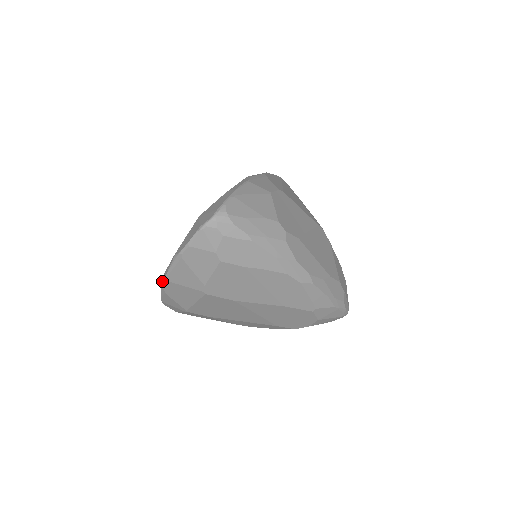
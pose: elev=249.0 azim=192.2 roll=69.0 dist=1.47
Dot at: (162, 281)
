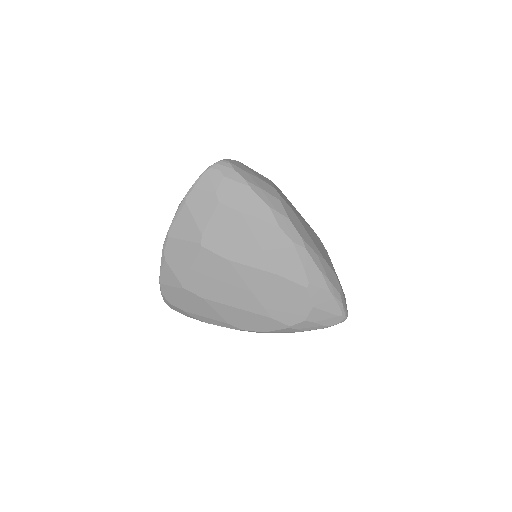
Dot at: (164, 241)
